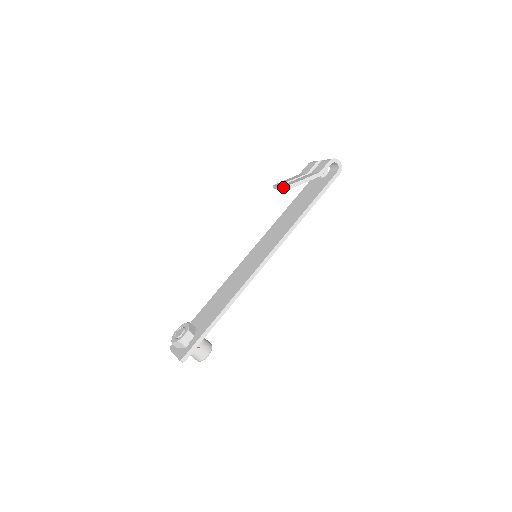
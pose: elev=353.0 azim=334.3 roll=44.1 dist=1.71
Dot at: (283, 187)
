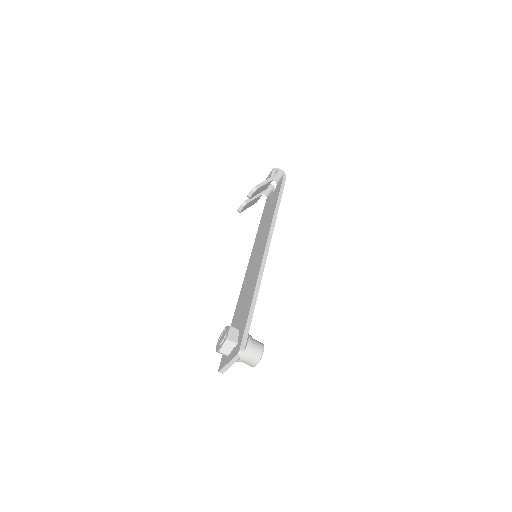
Dot at: (247, 203)
